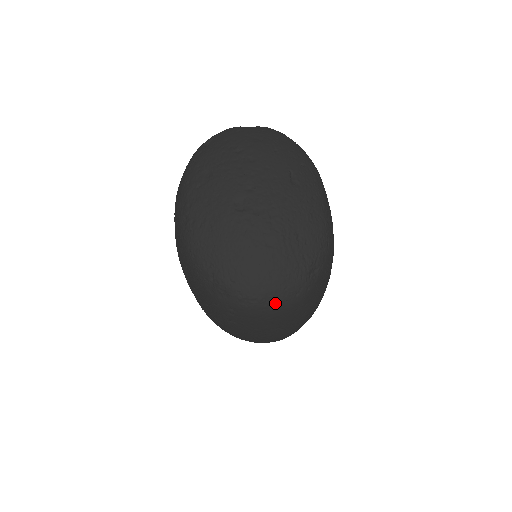
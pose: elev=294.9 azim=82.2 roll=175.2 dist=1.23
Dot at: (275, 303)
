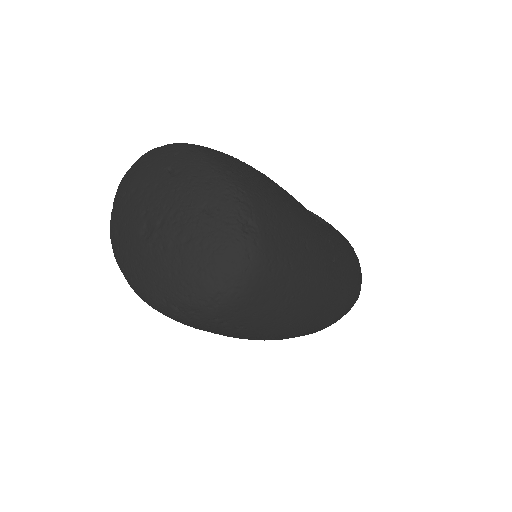
Dot at: (238, 281)
